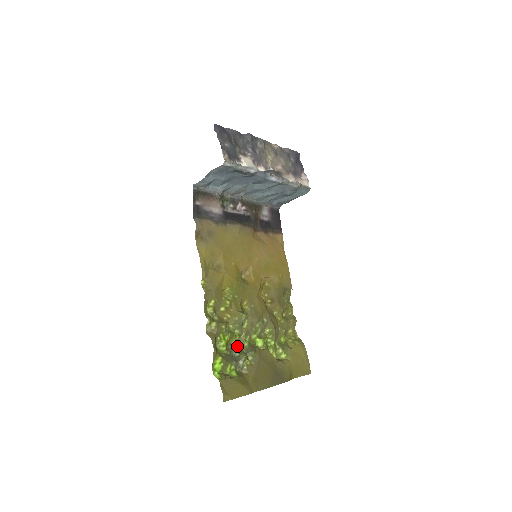
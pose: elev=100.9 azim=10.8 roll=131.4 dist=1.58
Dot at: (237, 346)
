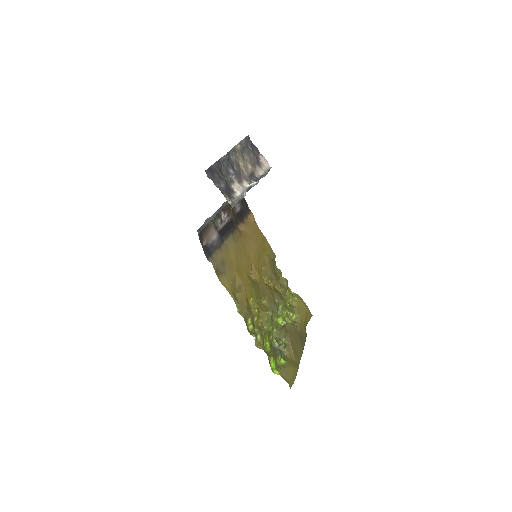
Dot at: (274, 338)
